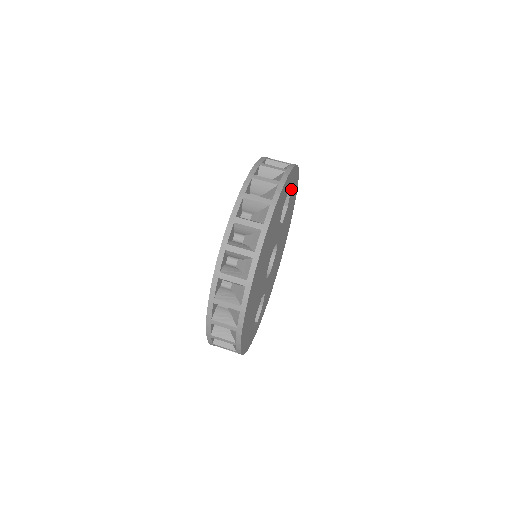
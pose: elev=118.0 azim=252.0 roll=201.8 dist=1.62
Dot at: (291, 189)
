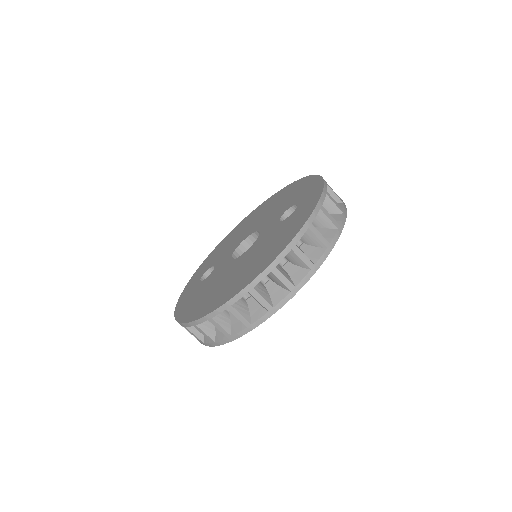
Dot at: occluded
